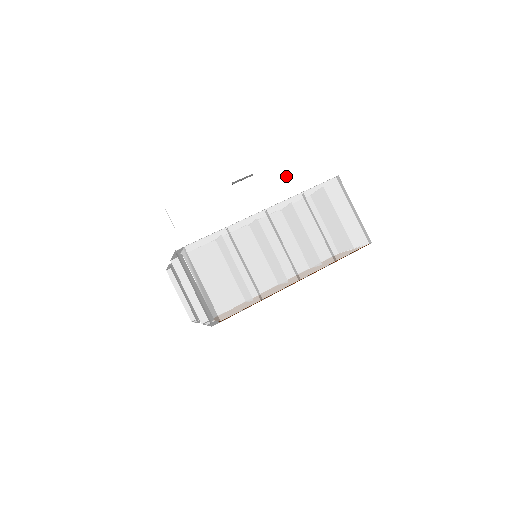
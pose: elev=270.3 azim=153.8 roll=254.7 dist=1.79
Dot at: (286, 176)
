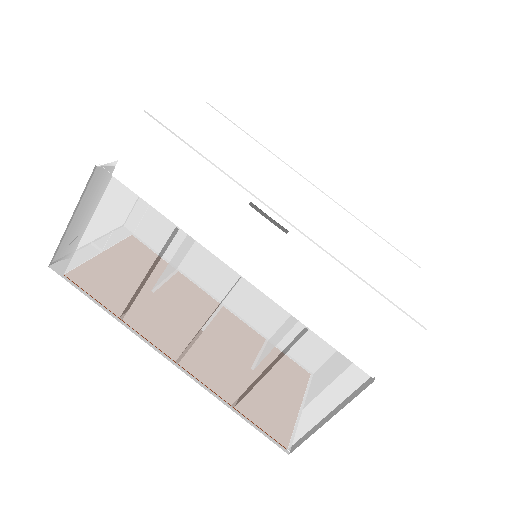
Dot at: (321, 291)
